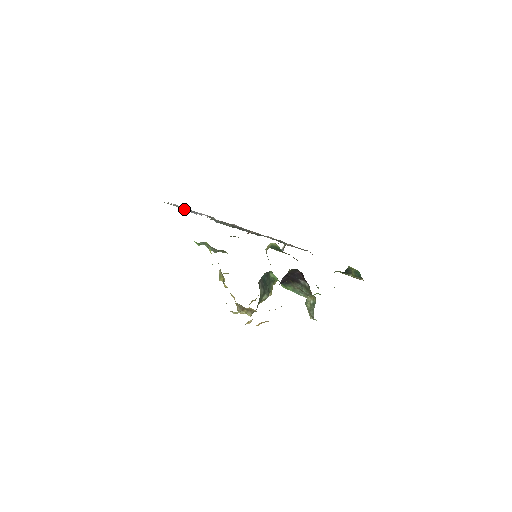
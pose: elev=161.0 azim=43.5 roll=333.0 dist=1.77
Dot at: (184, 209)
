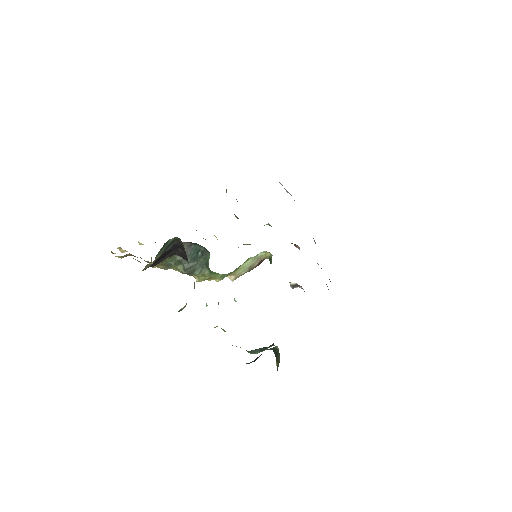
Dot at: occluded
